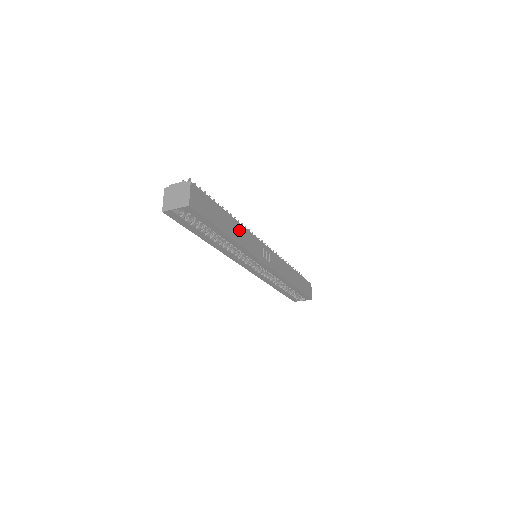
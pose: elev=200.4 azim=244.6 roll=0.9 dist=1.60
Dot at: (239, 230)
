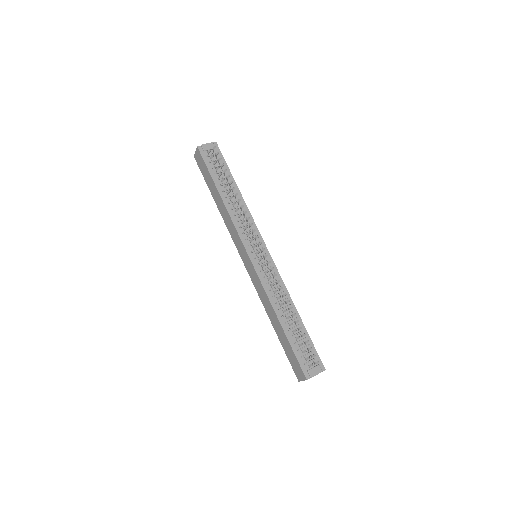
Dot at: occluded
